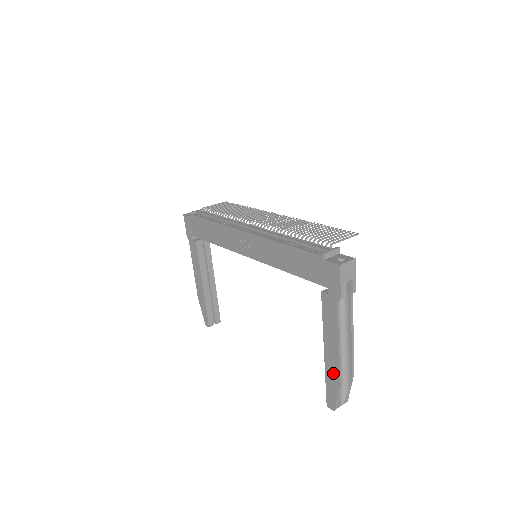
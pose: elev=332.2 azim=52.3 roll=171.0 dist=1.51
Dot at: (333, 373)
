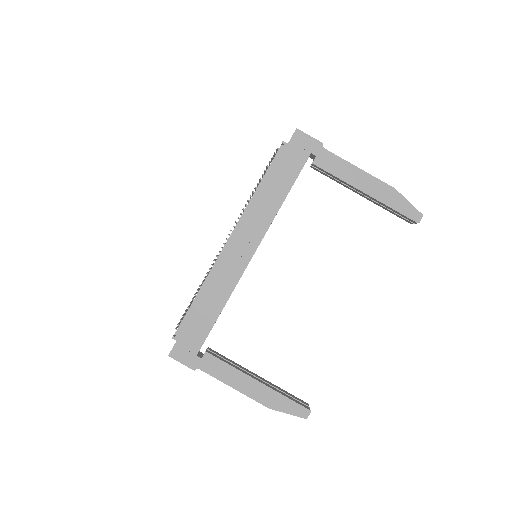
Dot at: (386, 193)
